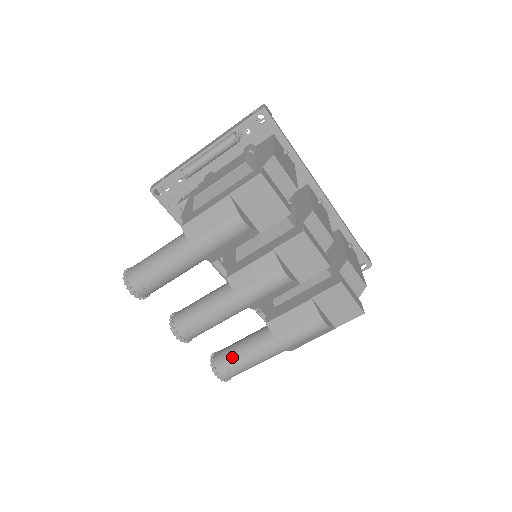
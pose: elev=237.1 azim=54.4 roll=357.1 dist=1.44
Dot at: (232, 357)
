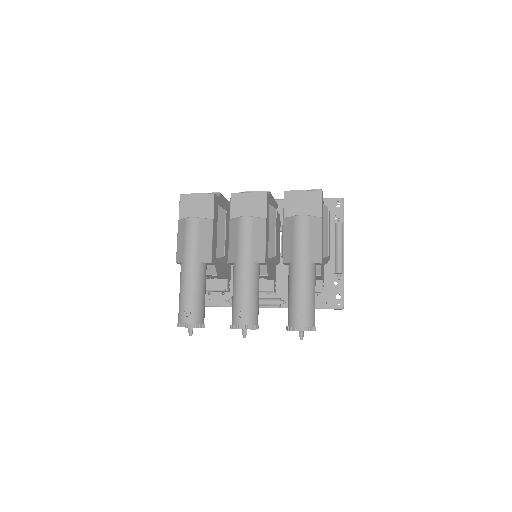
Dot at: (290, 306)
